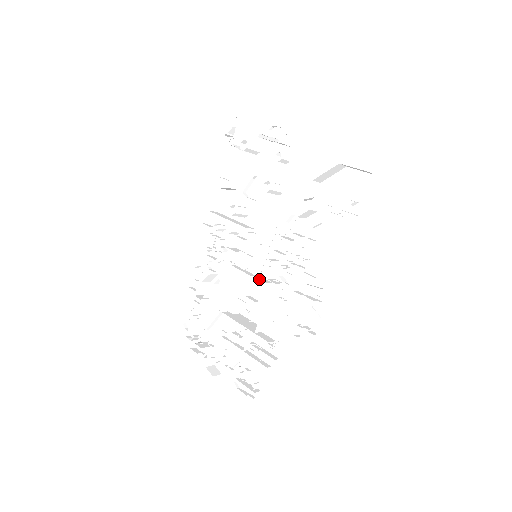
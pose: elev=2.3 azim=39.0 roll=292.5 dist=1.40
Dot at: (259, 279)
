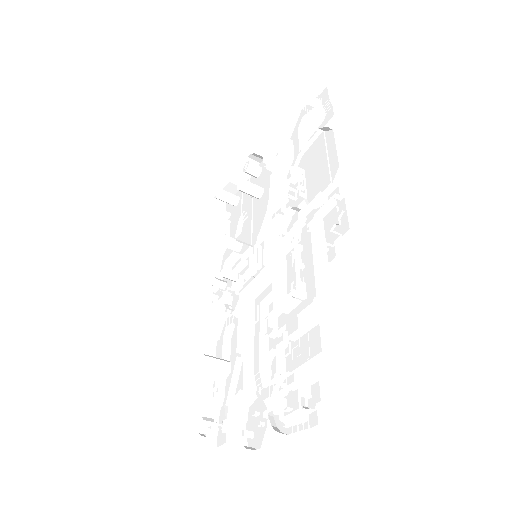
Dot at: (263, 264)
